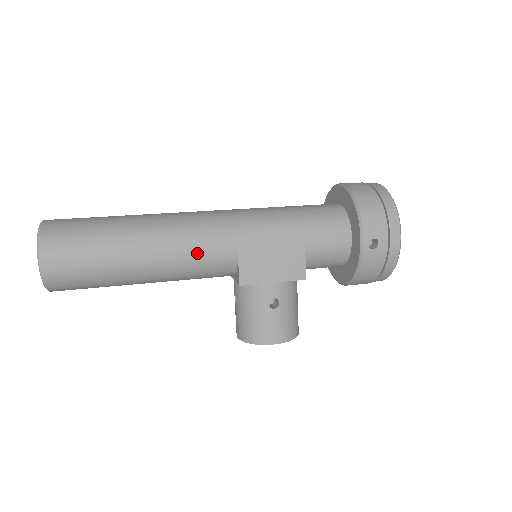
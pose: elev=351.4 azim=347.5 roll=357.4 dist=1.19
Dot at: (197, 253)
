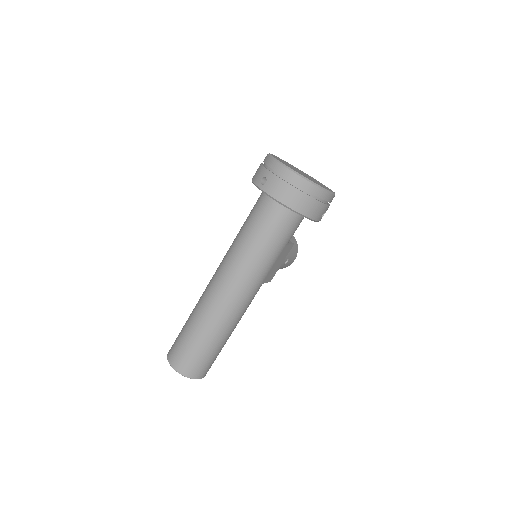
Dot at: occluded
